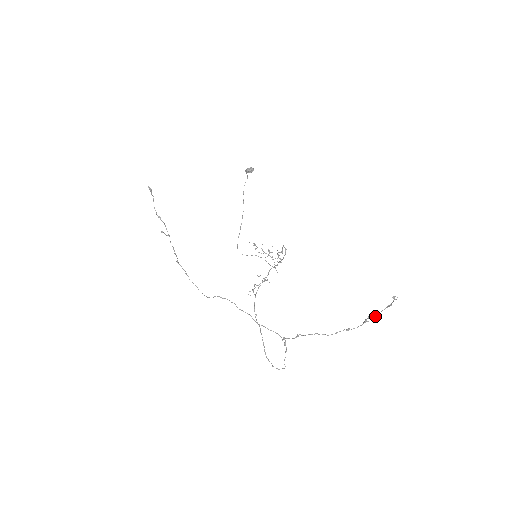
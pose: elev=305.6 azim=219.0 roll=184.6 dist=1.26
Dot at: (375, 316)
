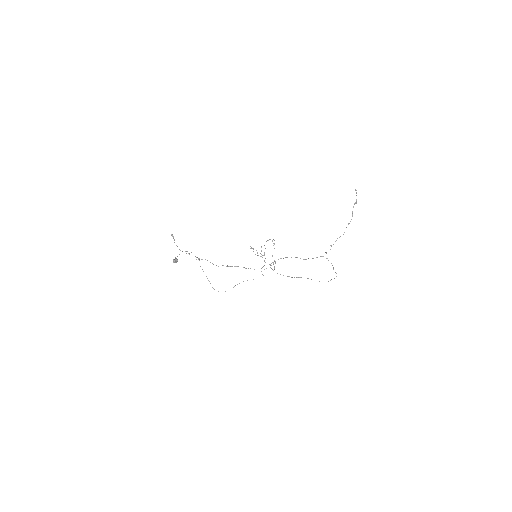
Dot at: (356, 202)
